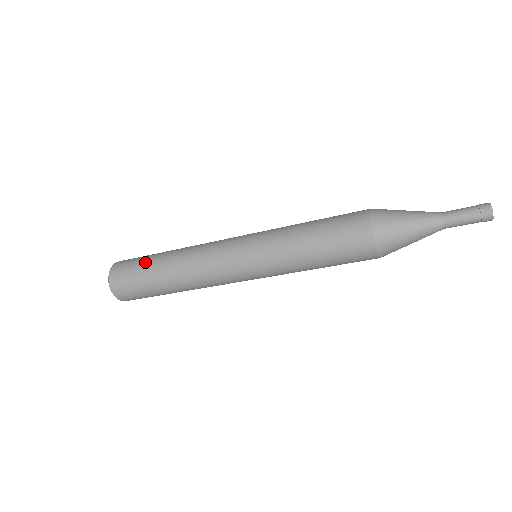
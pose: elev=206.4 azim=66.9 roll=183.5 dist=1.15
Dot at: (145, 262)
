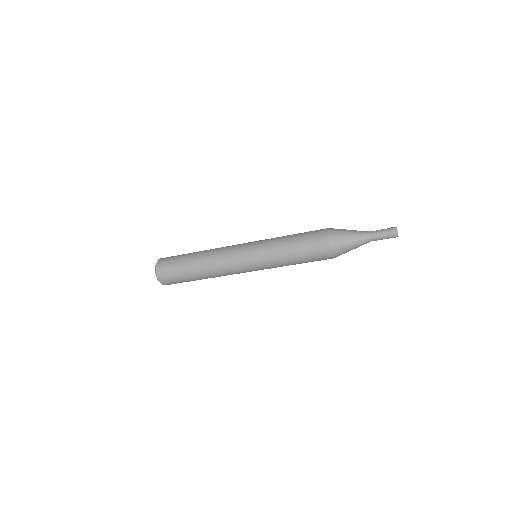
Dot at: (185, 254)
